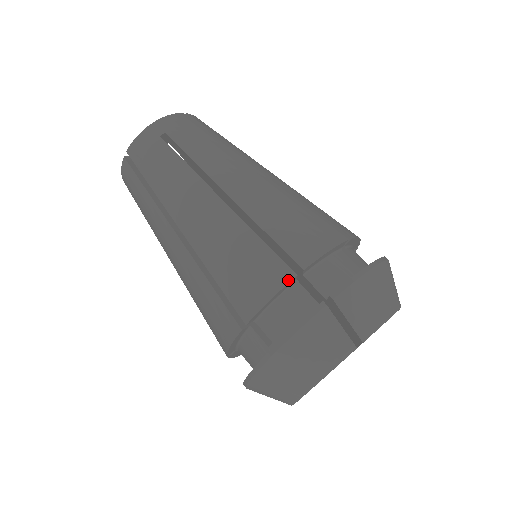
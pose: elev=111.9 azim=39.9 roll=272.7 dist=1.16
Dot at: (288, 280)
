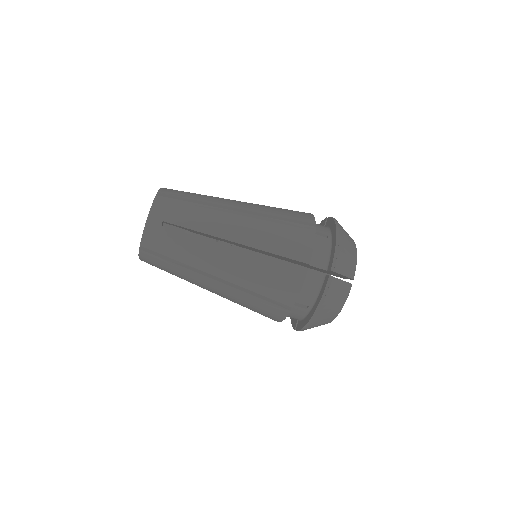
Dot at: (305, 275)
